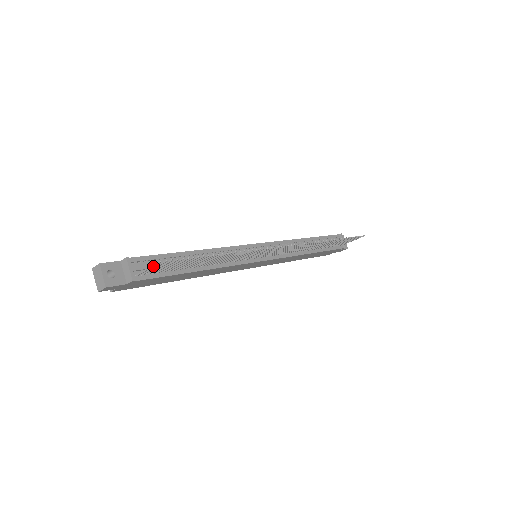
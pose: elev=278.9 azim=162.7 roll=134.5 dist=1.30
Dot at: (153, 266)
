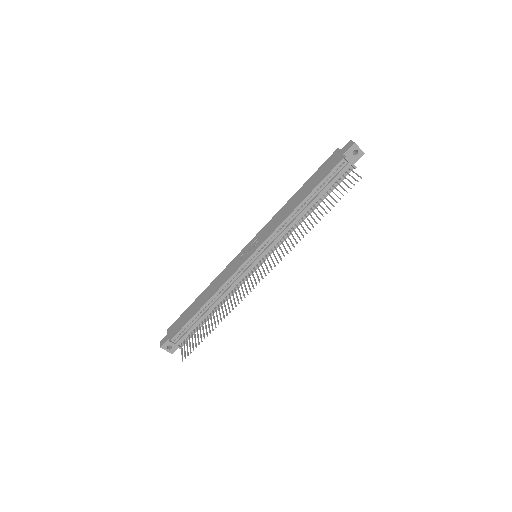
Dot at: (182, 357)
